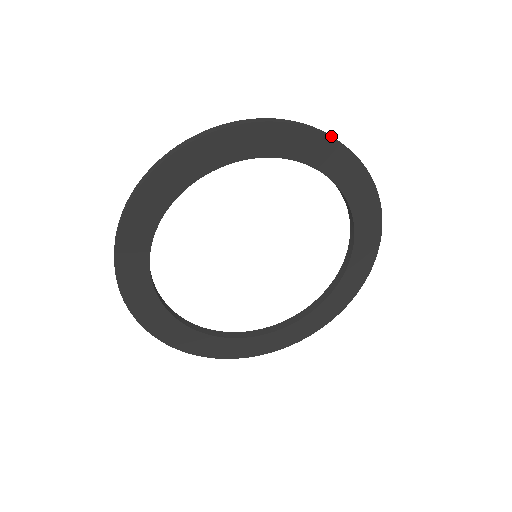
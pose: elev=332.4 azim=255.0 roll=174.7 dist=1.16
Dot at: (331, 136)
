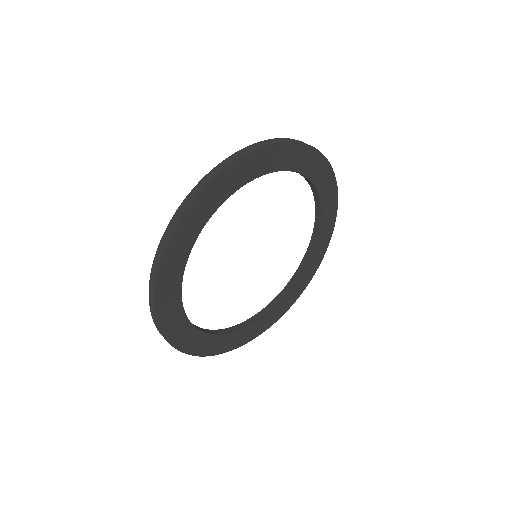
Dot at: (287, 140)
